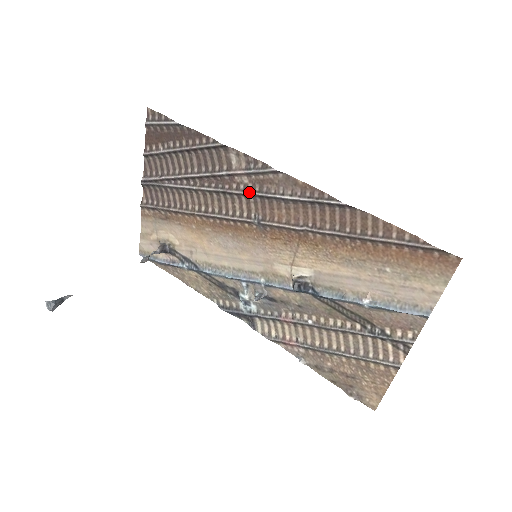
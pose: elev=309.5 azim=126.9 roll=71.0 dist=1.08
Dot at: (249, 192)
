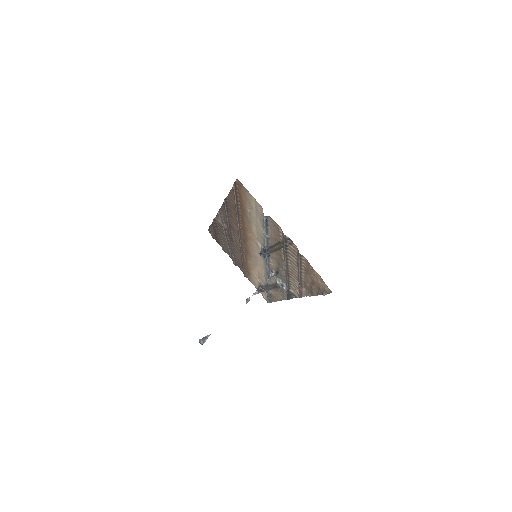
Dot at: (229, 229)
